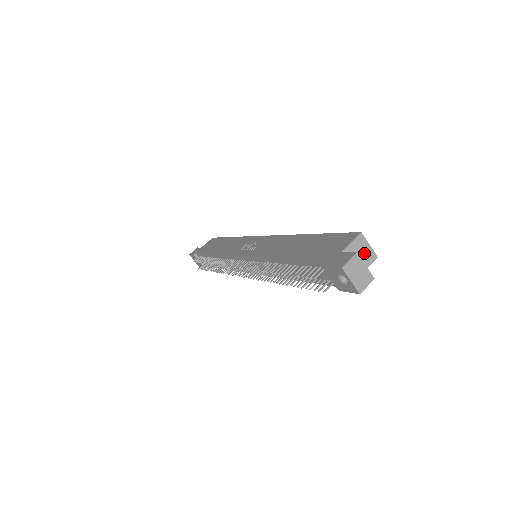
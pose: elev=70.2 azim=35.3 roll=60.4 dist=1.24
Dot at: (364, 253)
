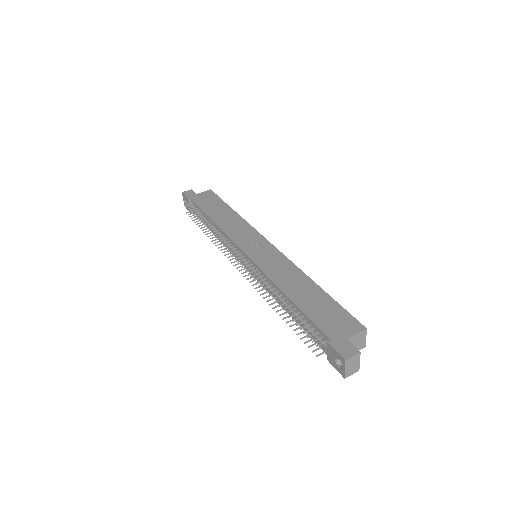
Dot at: (359, 343)
